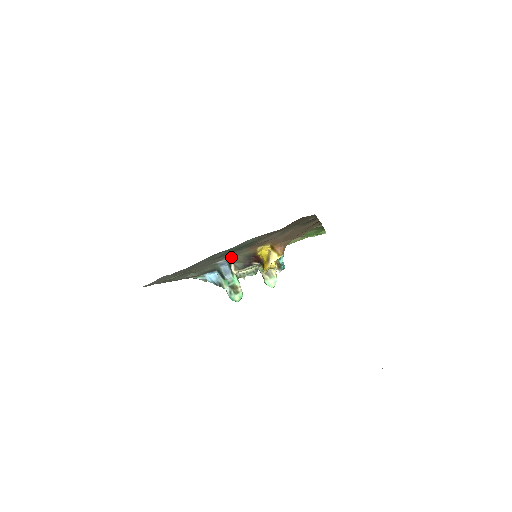
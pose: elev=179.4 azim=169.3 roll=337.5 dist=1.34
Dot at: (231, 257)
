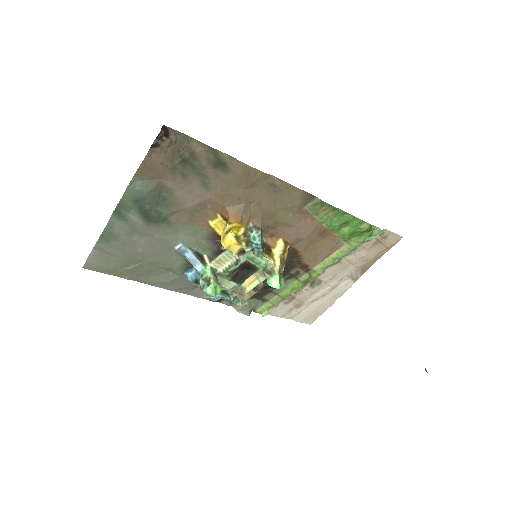
Dot at: (188, 240)
